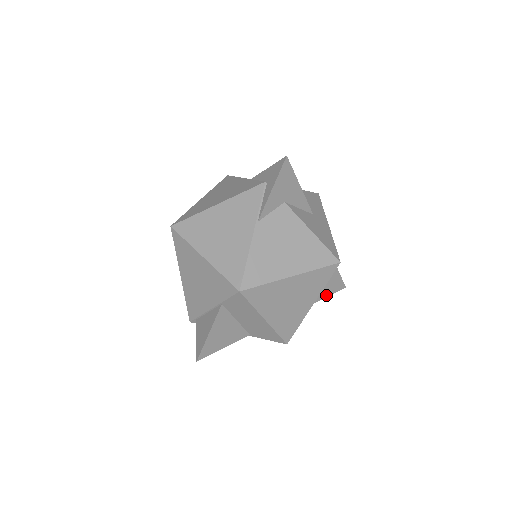
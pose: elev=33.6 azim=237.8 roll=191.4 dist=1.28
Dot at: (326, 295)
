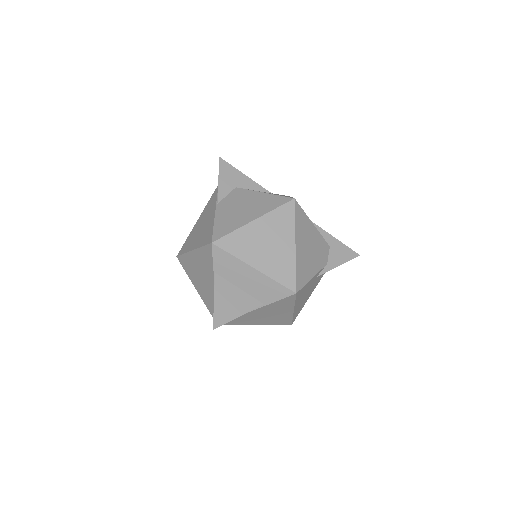
Dot at: (338, 264)
